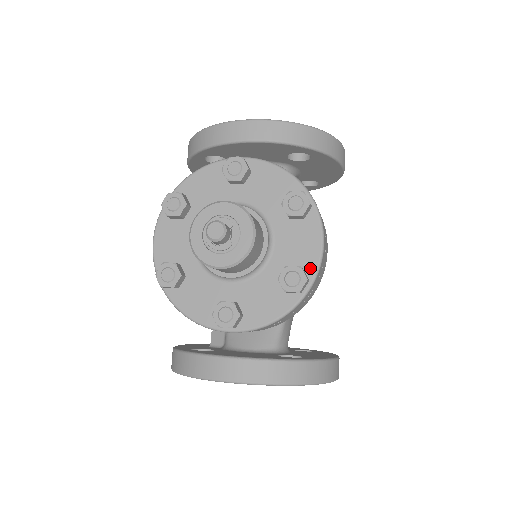
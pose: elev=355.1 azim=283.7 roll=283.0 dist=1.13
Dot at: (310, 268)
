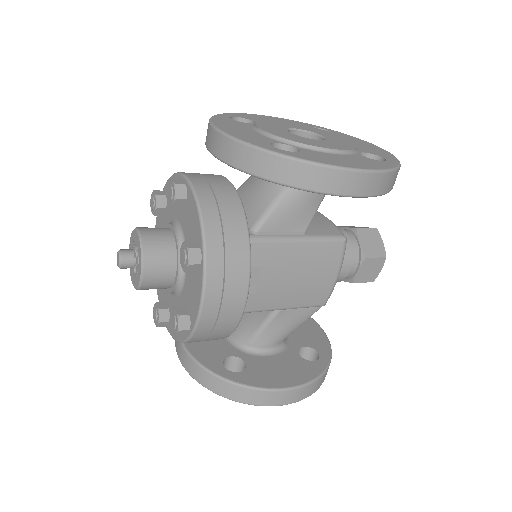
Dot at: (192, 320)
